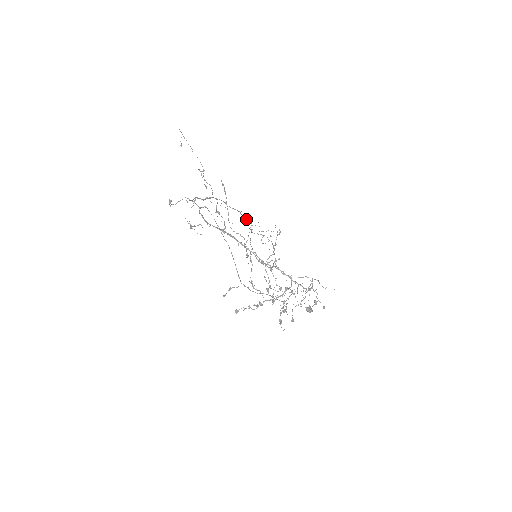
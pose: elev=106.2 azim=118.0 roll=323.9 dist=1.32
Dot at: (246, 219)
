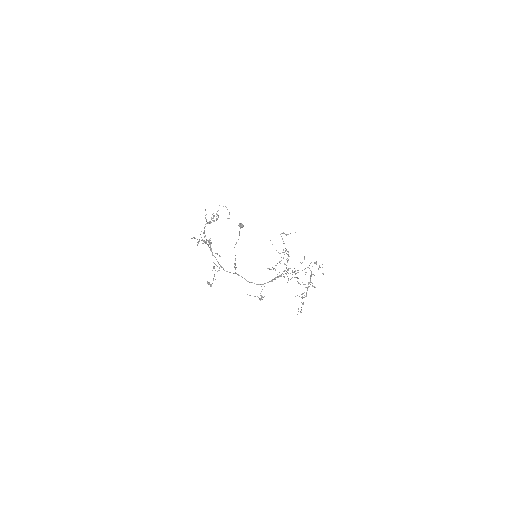
Dot at: occluded
